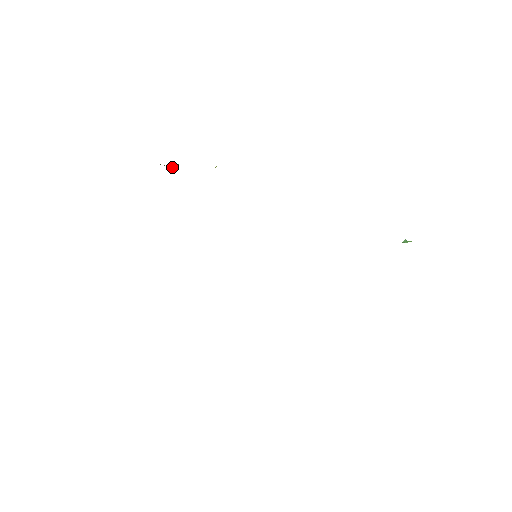
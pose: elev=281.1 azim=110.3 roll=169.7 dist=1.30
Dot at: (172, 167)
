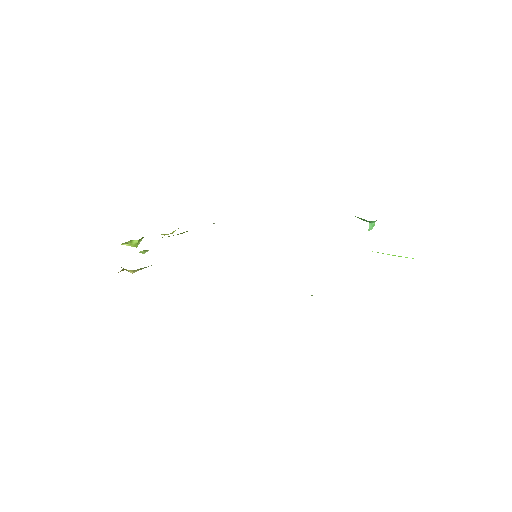
Dot at: (135, 246)
